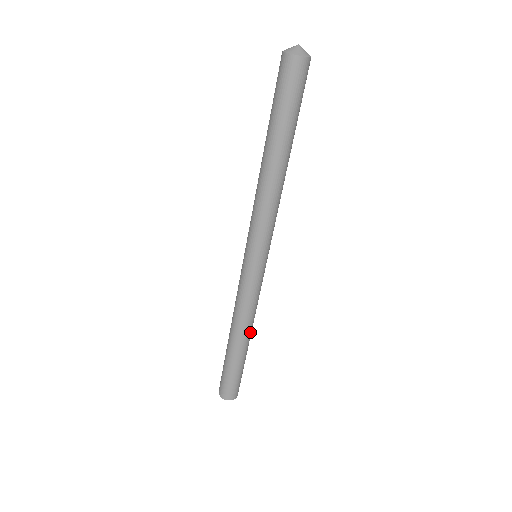
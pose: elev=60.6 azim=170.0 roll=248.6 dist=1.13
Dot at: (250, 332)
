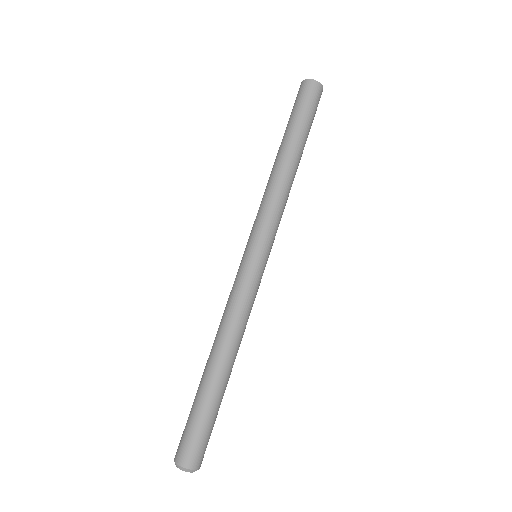
Dot at: (232, 353)
